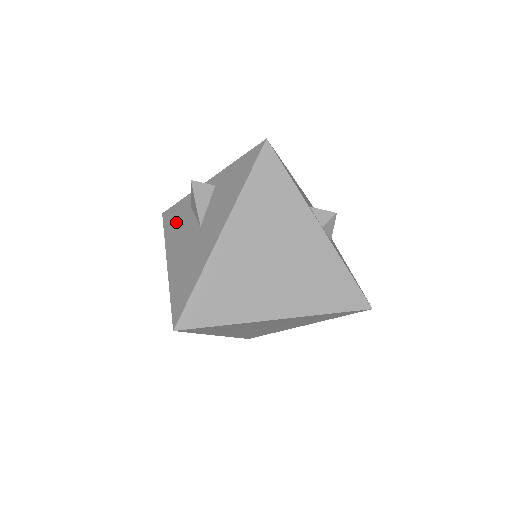
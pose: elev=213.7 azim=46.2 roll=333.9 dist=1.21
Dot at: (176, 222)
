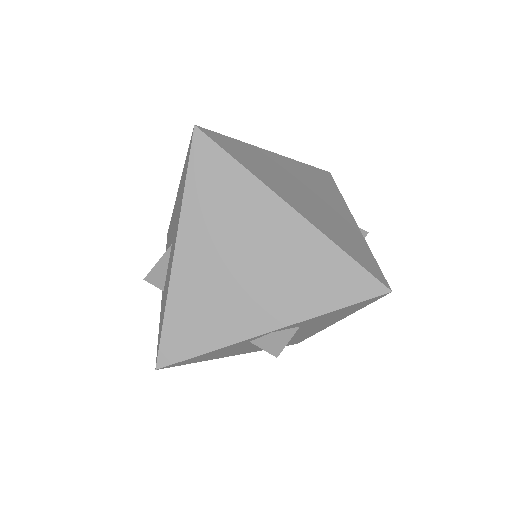
Dot at: occluded
